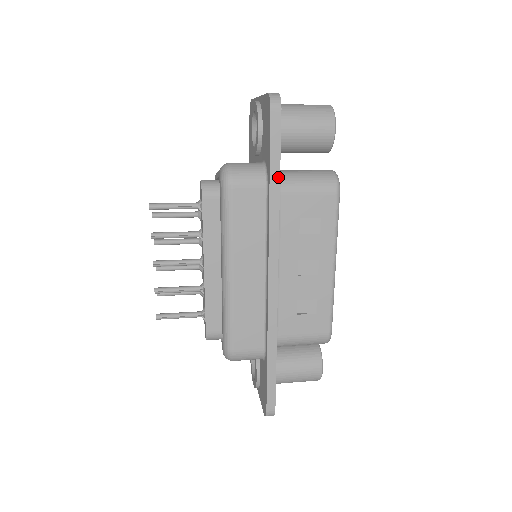
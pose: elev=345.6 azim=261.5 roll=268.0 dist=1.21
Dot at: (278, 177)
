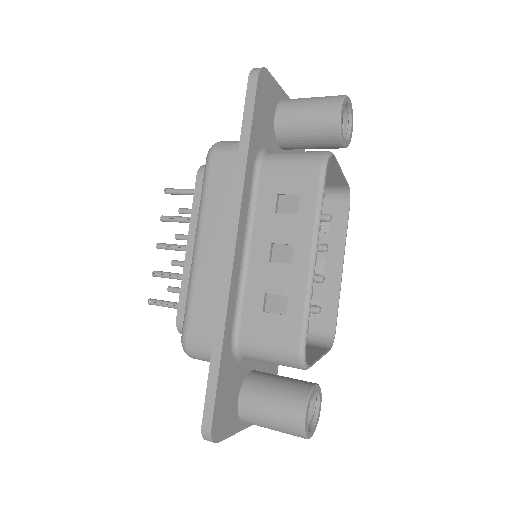
Dot at: (248, 140)
